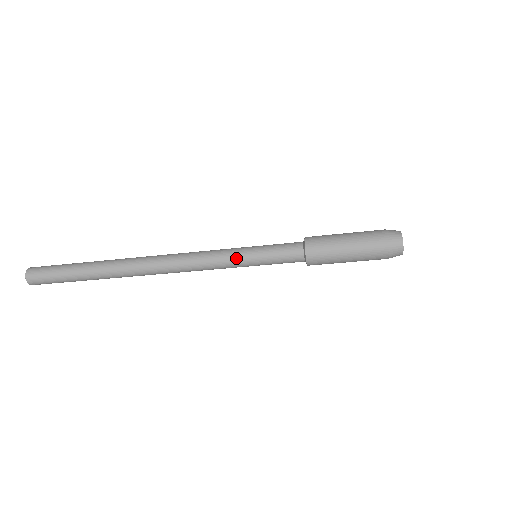
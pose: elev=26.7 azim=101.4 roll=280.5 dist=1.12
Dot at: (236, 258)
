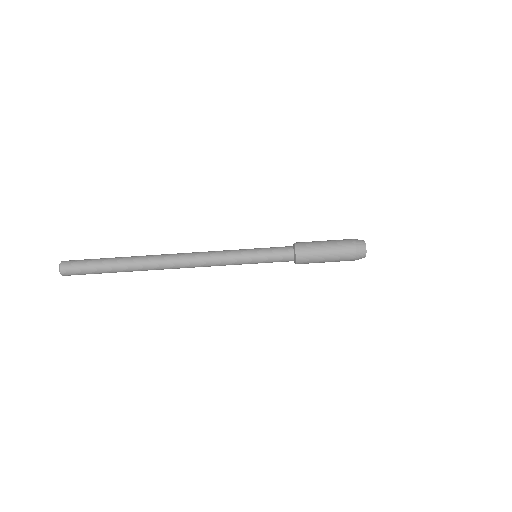
Dot at: (241, 256)
